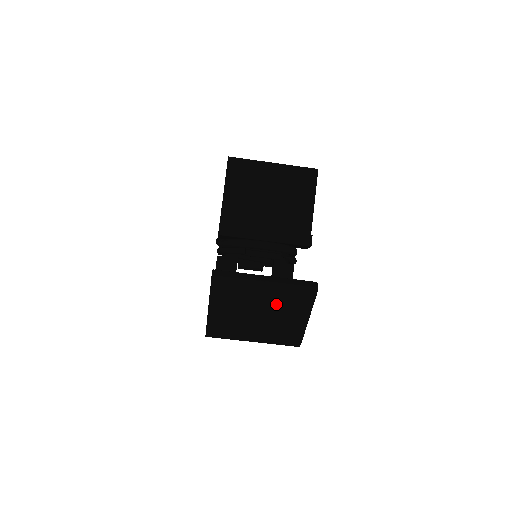
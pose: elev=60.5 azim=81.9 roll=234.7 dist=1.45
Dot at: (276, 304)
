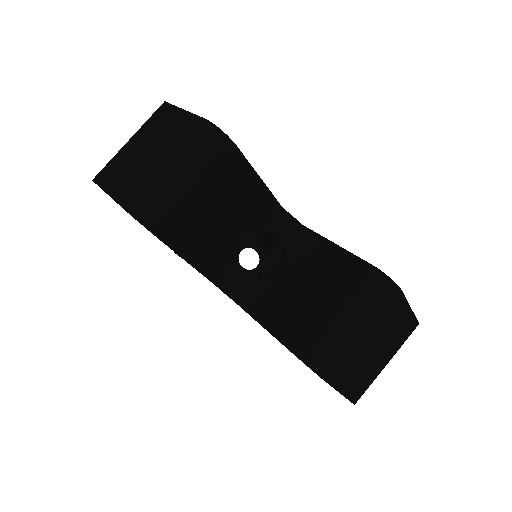
Dot at: (150, 135)
